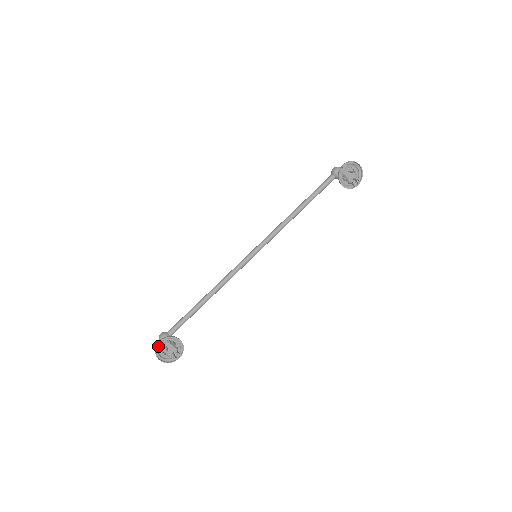
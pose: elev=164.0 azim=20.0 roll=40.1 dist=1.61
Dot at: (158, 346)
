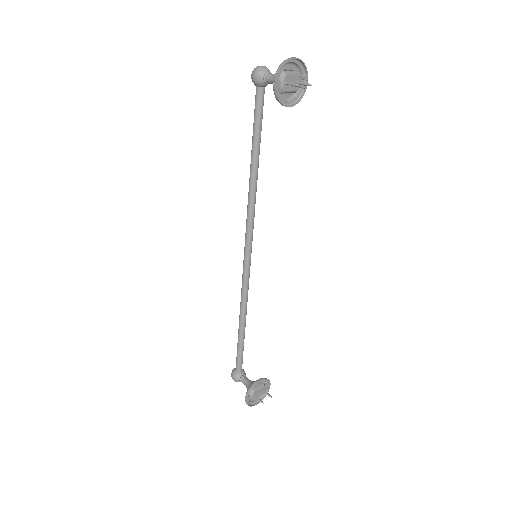
Dot at: occluded
